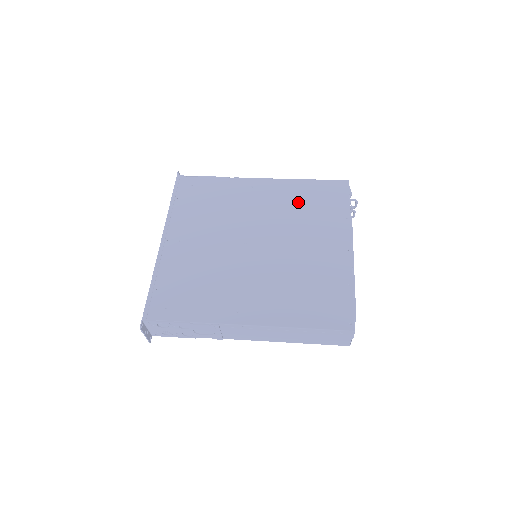
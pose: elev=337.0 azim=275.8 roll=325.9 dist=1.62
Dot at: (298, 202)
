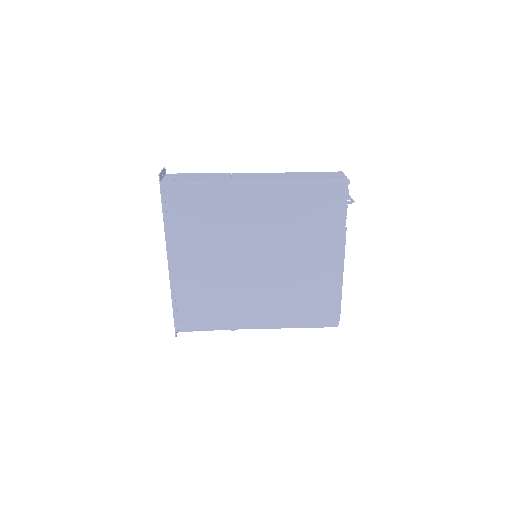
Dot at: (295, 212)
